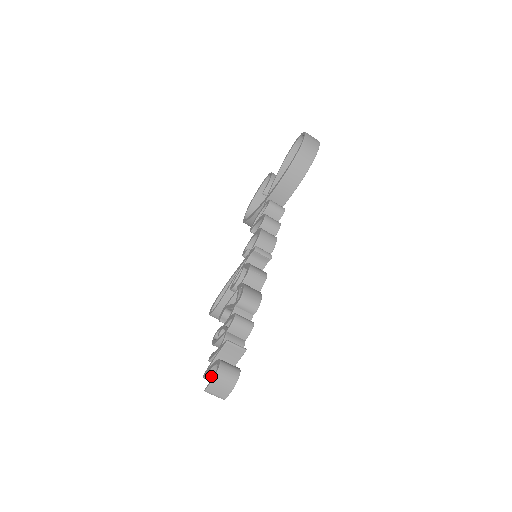
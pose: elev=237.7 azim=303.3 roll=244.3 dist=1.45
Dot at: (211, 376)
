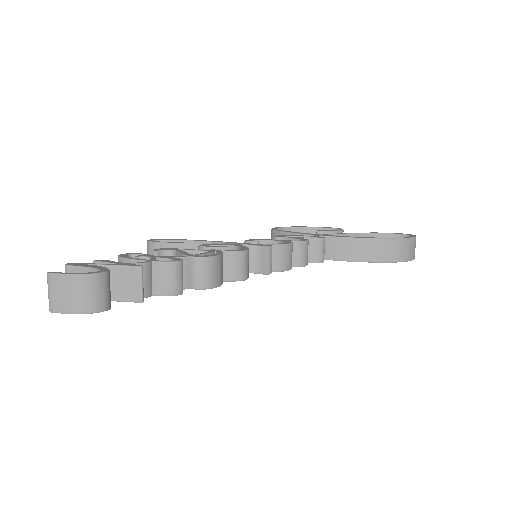
Dot at: occluded
